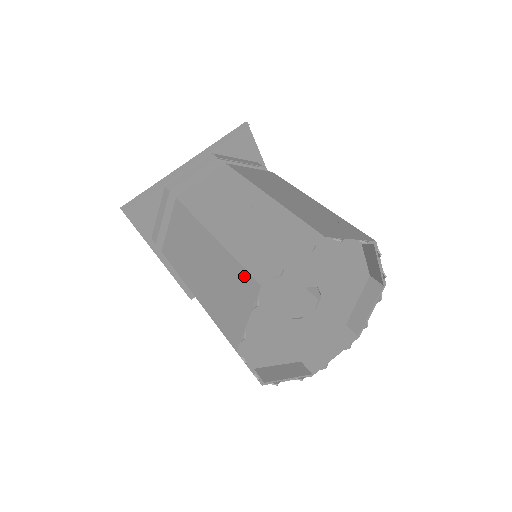
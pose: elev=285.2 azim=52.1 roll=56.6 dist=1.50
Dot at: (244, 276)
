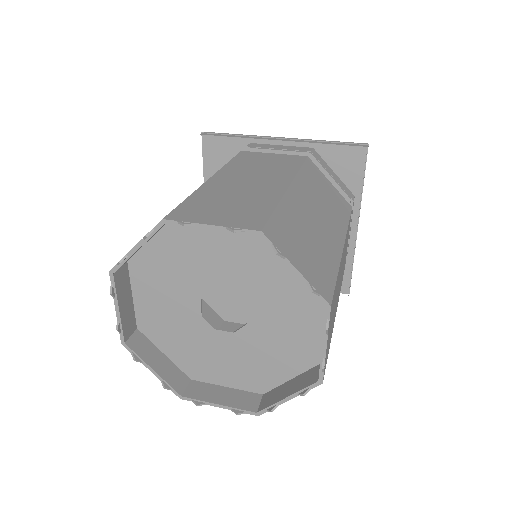
Dot at: occluded
